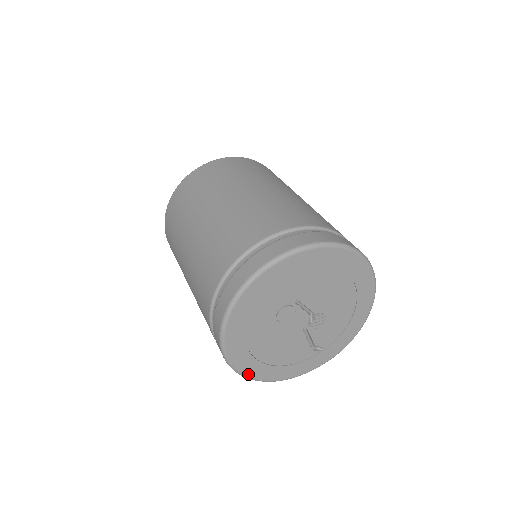
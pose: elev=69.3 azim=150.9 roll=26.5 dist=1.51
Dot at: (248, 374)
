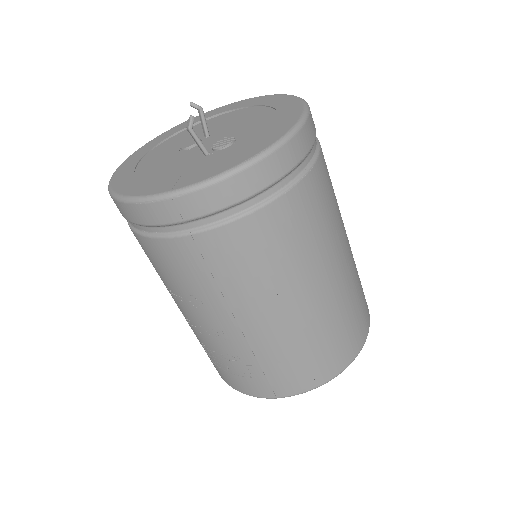
Dot at: (117, 189)
